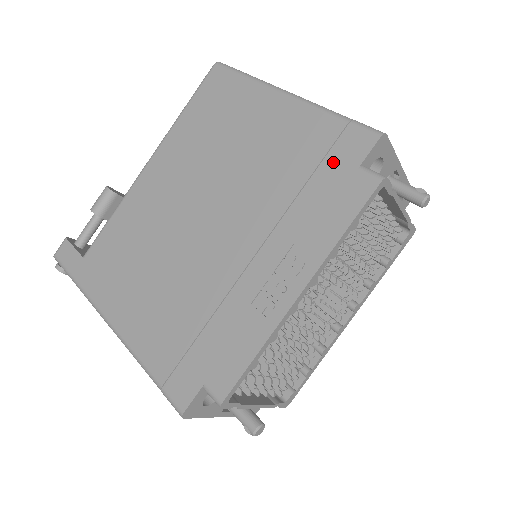
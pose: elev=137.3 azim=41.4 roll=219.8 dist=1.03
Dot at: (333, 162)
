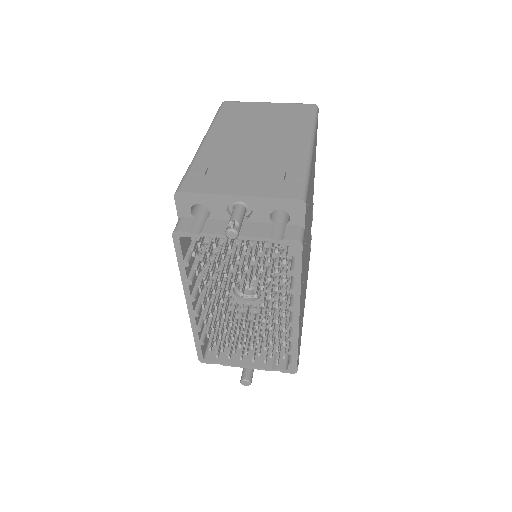
Dot at: occluded
